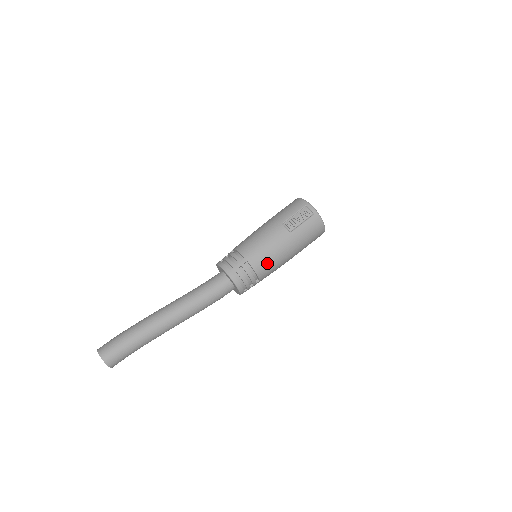
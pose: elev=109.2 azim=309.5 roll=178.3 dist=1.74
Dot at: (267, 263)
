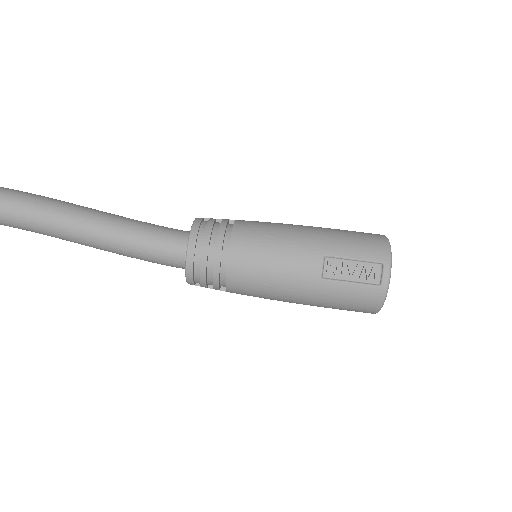
Dot at: (252, 285)
